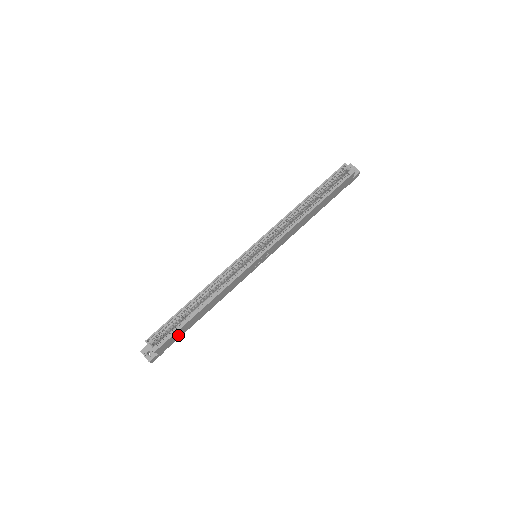
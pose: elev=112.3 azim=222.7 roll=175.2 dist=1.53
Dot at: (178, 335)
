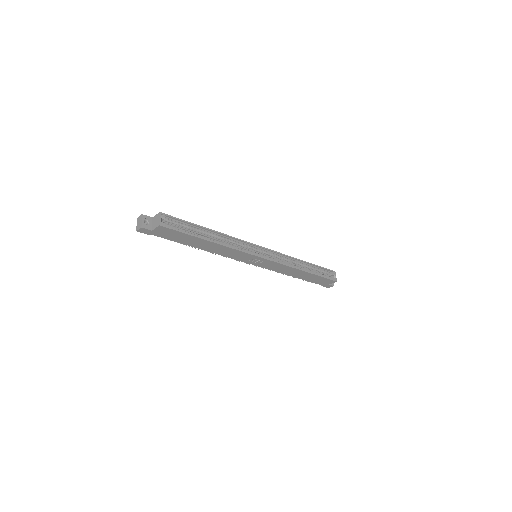
Dot at: (175, 237)
